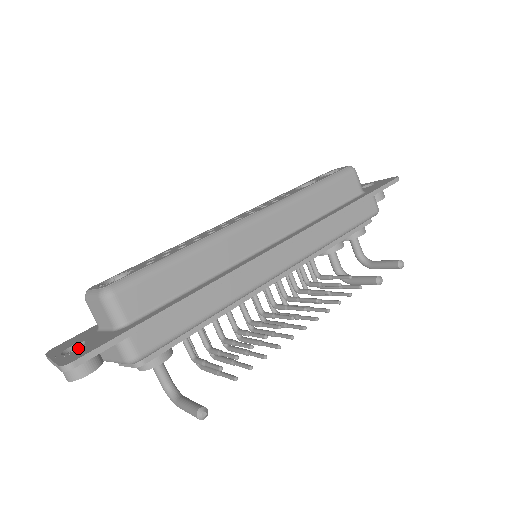
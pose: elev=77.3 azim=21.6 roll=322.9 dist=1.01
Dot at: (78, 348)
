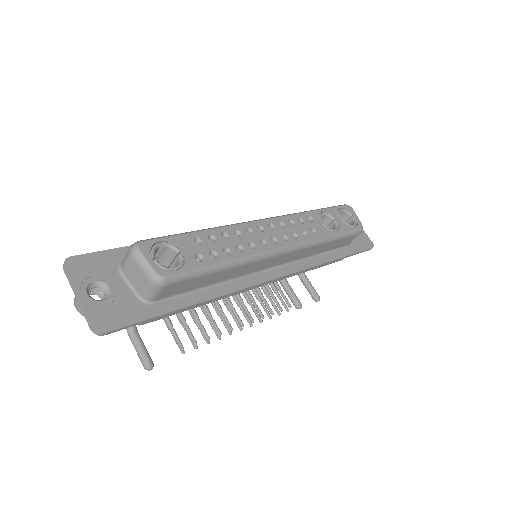
Dot at: (105, 300)
